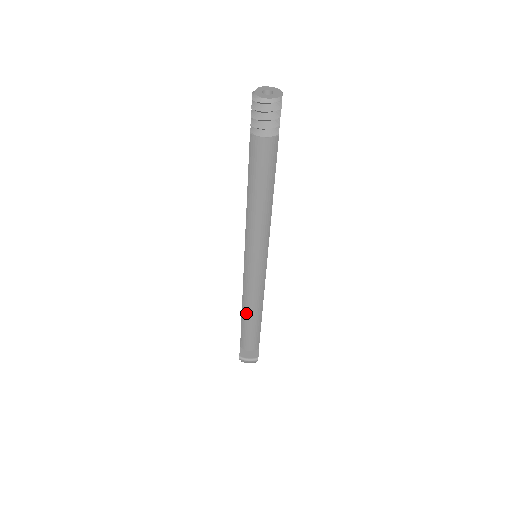
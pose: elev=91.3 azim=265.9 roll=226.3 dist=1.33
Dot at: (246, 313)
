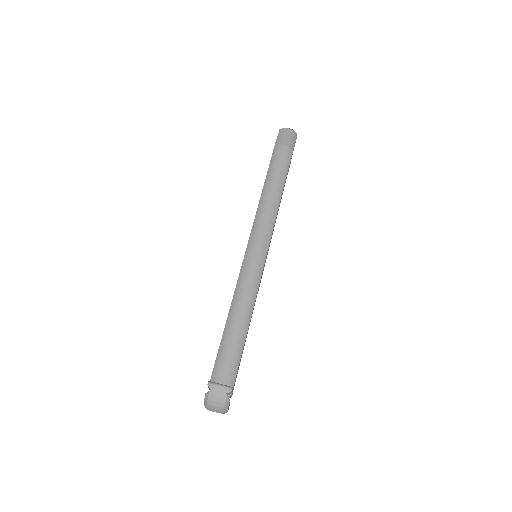
Dot at: (233, 315)
